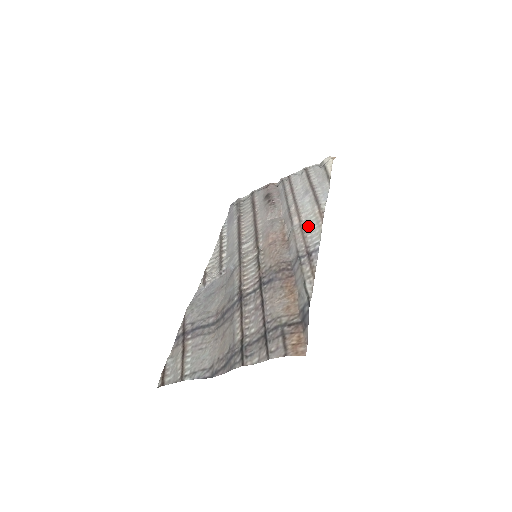
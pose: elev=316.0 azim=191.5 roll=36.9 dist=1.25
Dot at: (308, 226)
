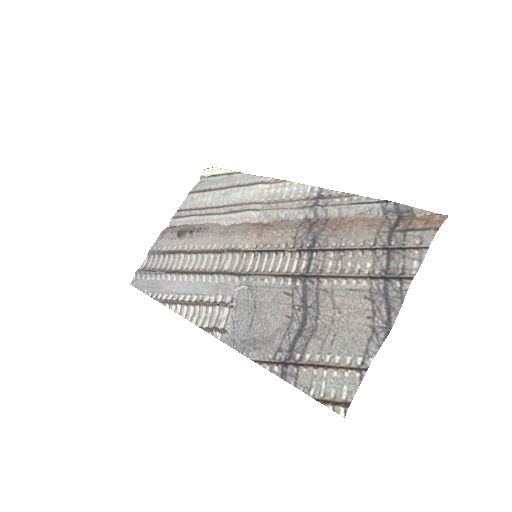
Dot at: (278, 196)
